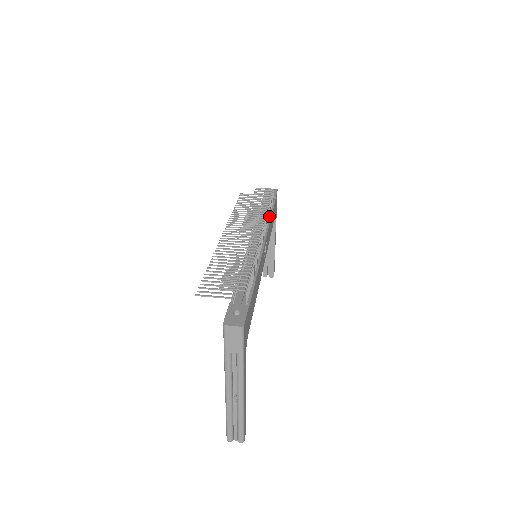
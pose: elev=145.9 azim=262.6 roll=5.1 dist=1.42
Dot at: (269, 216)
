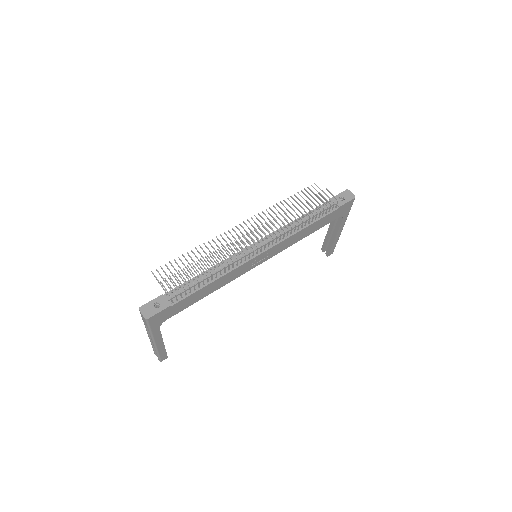
Dot at: (303, 227)
